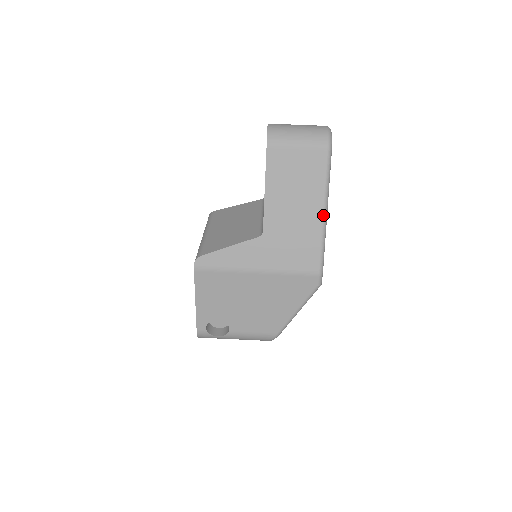
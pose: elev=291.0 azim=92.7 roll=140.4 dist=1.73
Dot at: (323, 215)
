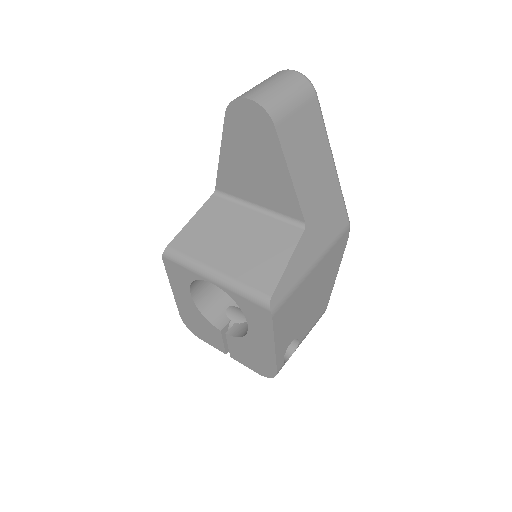
Dot at: (335, 167)
